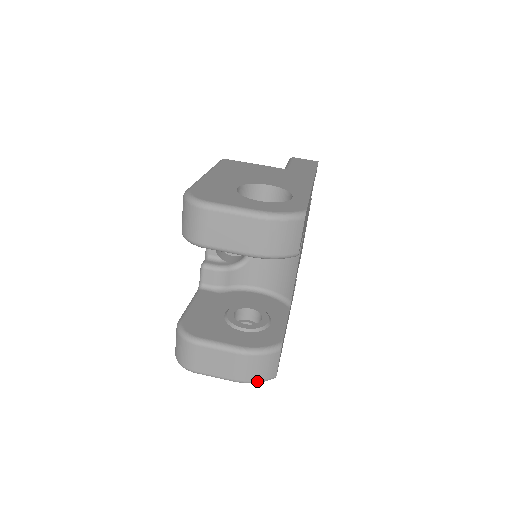
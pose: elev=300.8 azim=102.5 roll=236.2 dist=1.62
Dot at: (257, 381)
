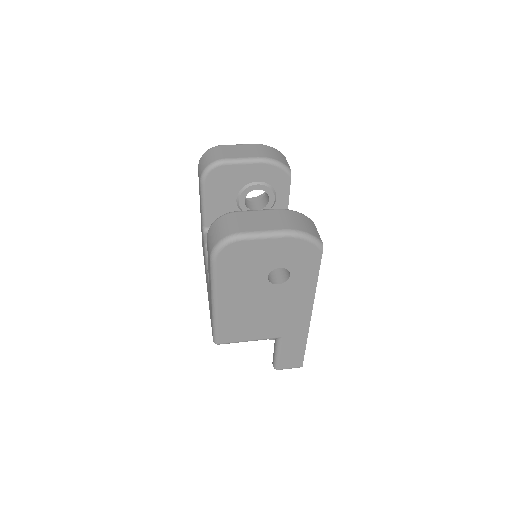
Dot at: (306, 233)
